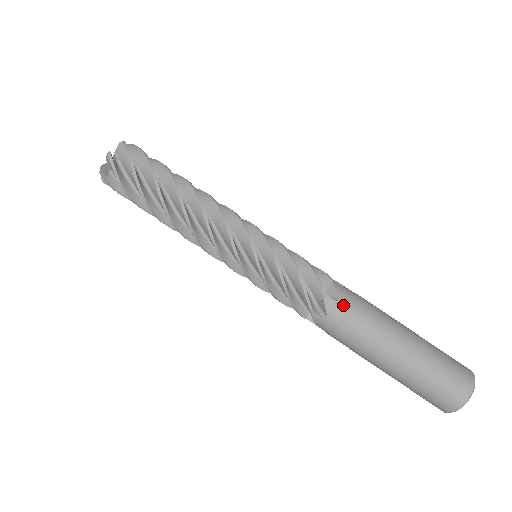
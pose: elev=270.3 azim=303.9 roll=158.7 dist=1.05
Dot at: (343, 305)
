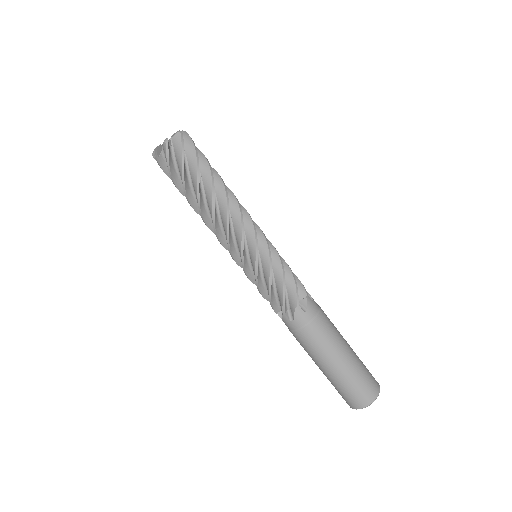
Dot at: (316, 305)
